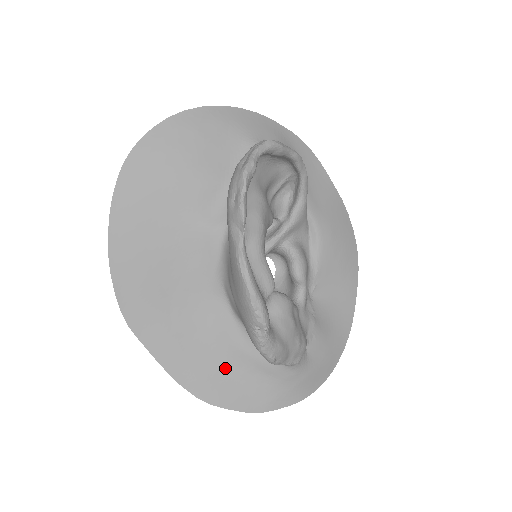
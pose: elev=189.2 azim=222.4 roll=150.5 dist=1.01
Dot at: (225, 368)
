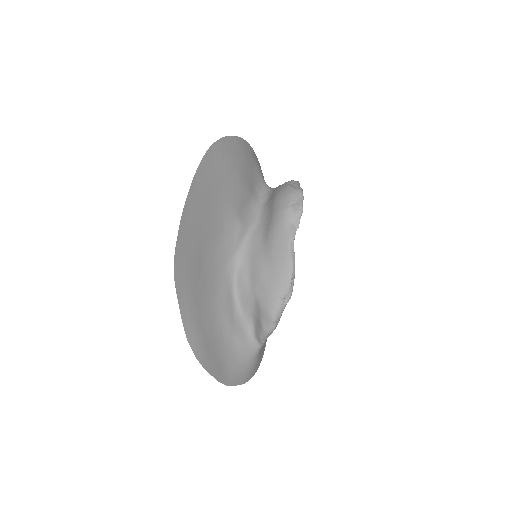
Dot at: (217, 338)
